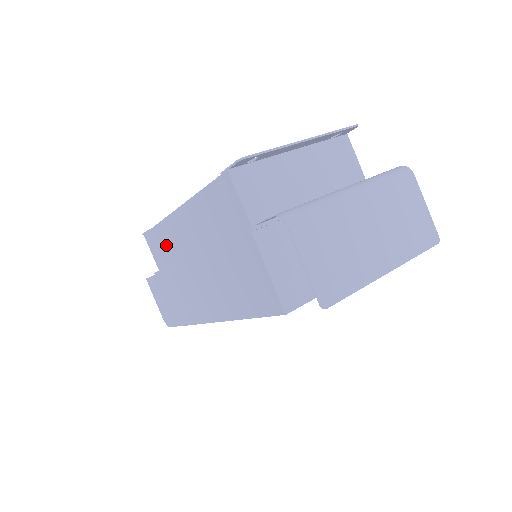
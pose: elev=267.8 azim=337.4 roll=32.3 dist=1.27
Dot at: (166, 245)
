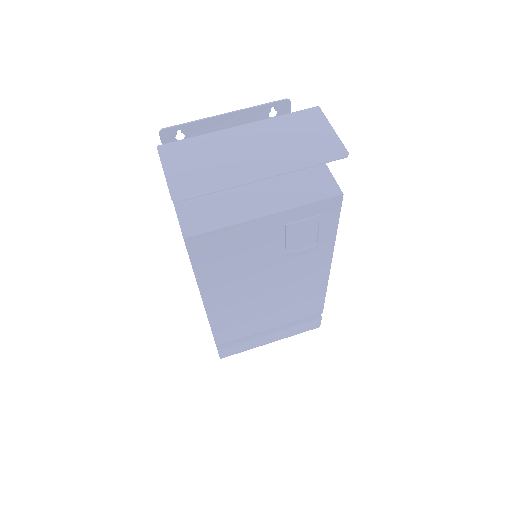
Dot at: occluded
